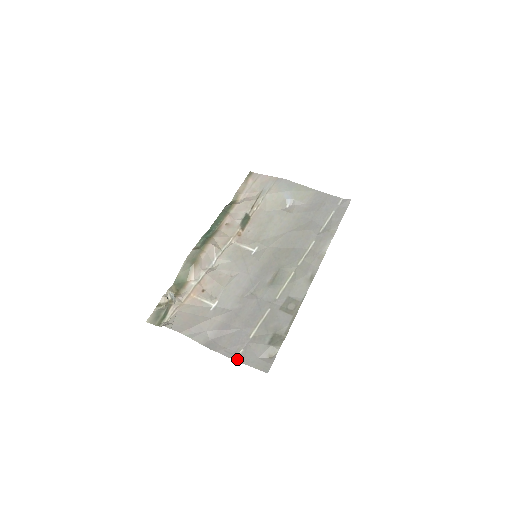
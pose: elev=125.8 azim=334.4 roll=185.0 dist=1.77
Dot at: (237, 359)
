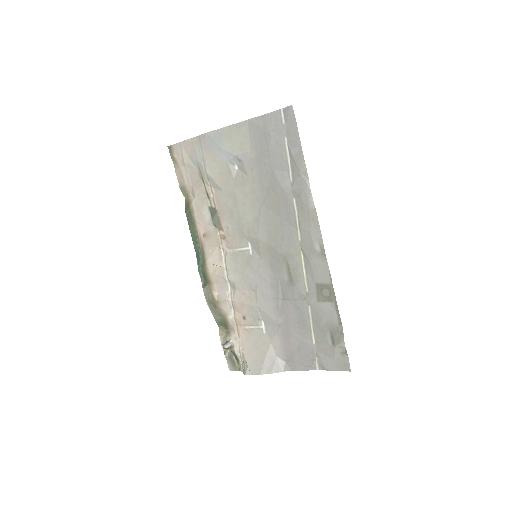
Dot at: (318, 368)
